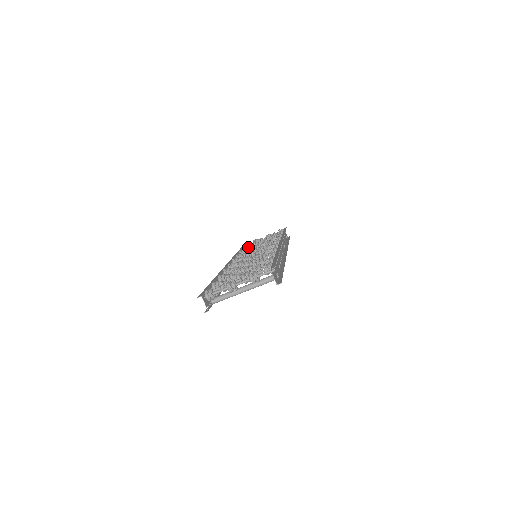
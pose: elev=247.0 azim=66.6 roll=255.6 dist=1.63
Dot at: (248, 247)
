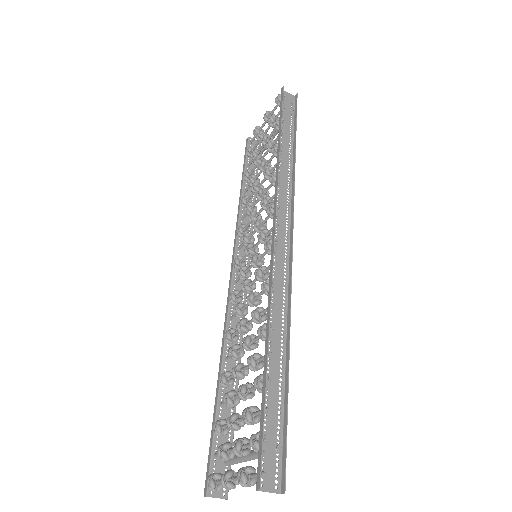
Dot at: occluded
